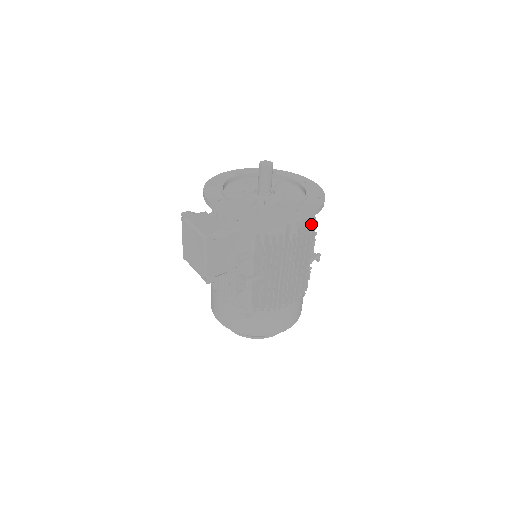
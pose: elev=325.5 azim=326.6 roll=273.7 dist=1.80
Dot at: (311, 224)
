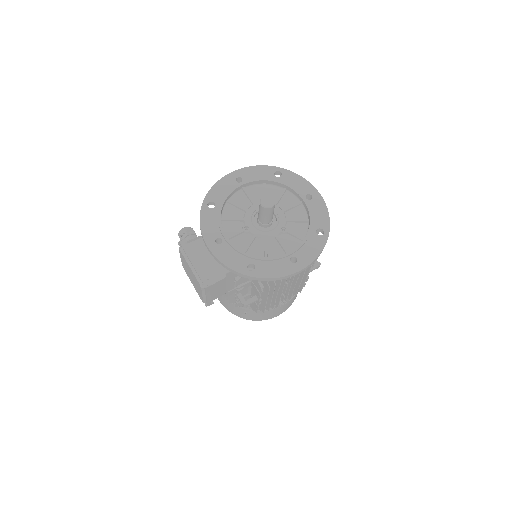
Dot at: occluded
